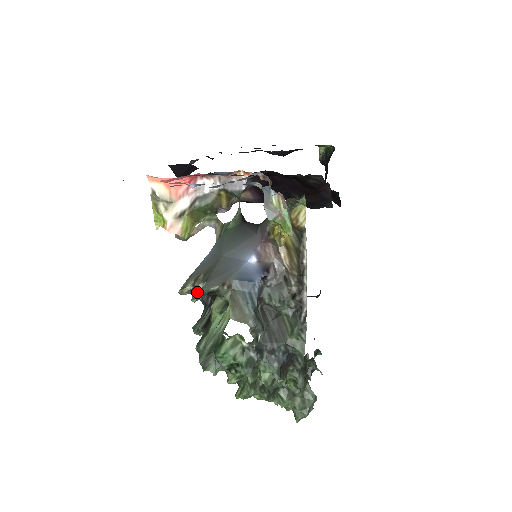
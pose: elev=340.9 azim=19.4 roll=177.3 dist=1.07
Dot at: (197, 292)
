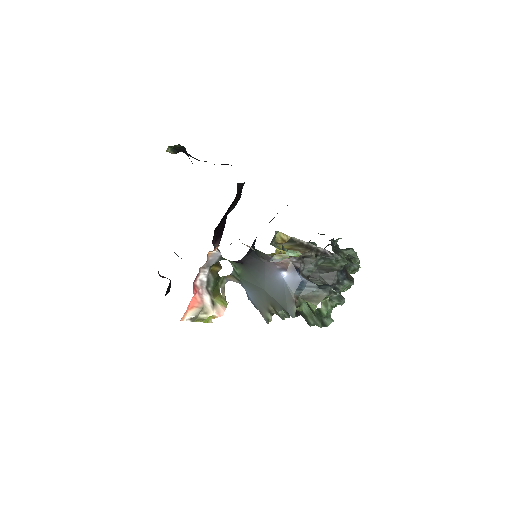
Dot at: (281, 316)
